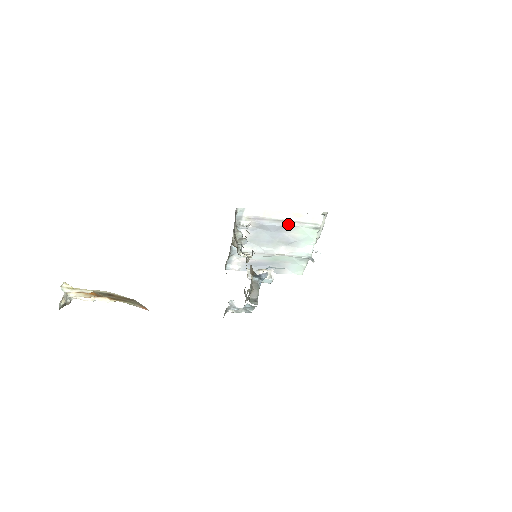
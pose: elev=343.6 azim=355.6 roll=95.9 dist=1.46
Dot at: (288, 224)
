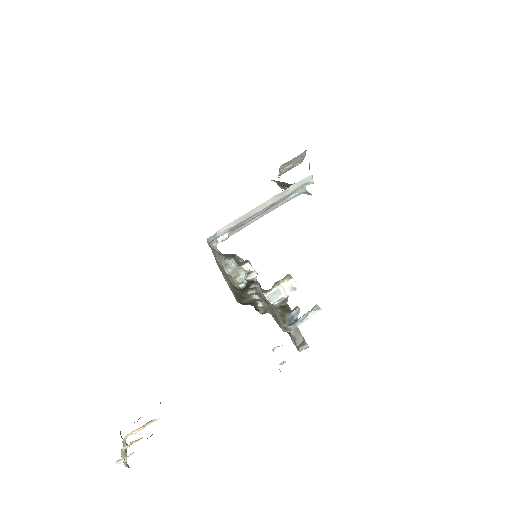
Dot at: (272, 205)
